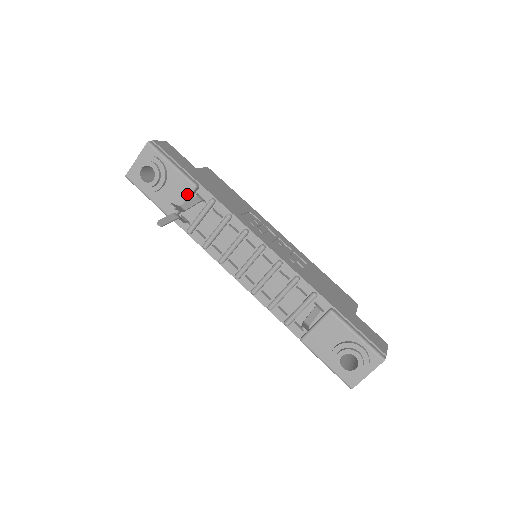
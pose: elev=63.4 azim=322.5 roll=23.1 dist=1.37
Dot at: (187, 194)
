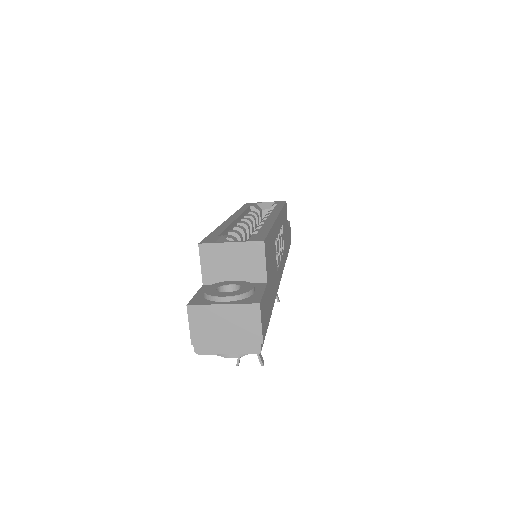
Dot at: occluded
